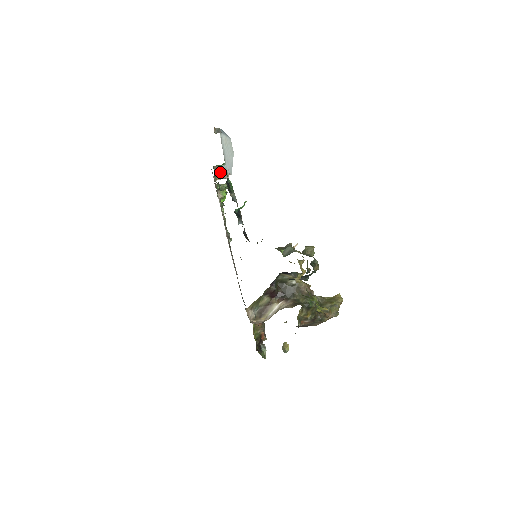
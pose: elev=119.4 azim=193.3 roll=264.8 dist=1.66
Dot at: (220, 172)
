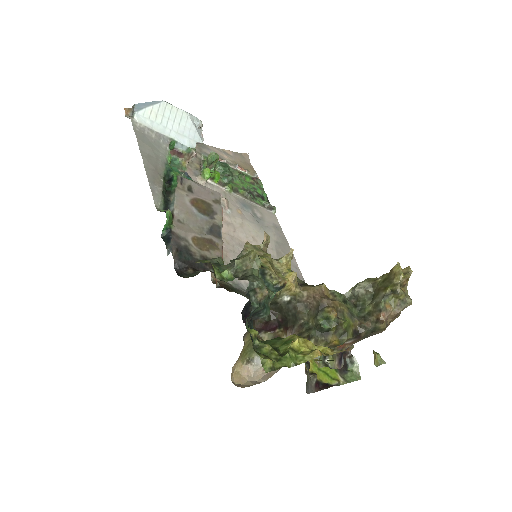
Dot at: (180, 154)
